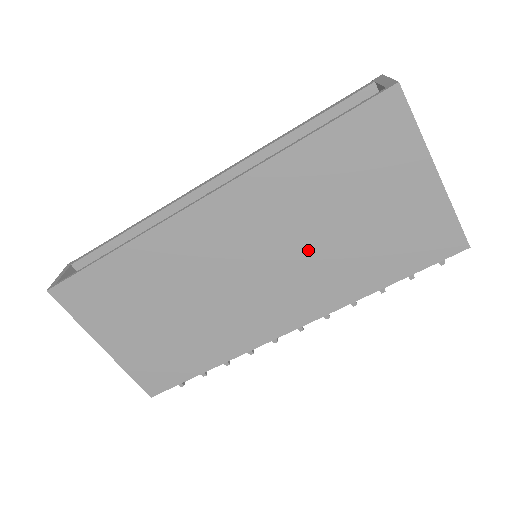
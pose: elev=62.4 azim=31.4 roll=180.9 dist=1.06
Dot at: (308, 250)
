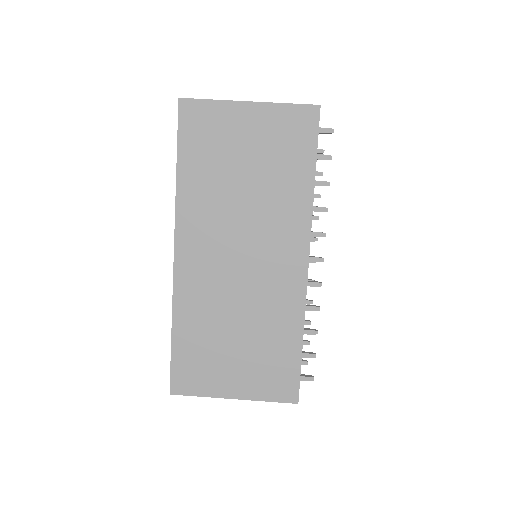
Dot at: (251, 212)
